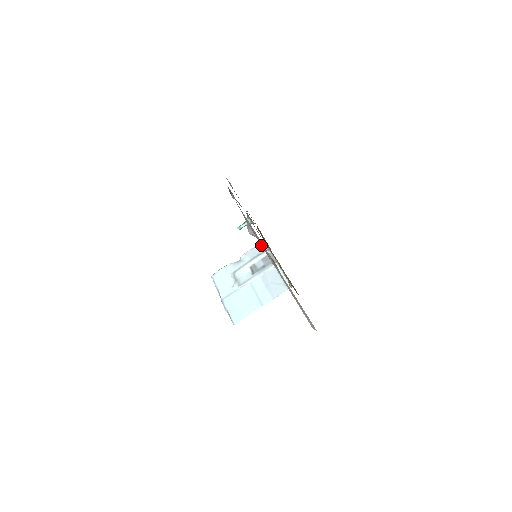
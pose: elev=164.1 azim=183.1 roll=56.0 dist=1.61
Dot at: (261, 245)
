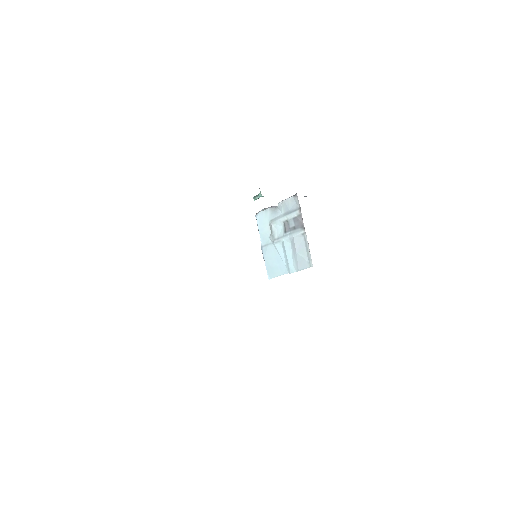
Dot at: (295, 199)
